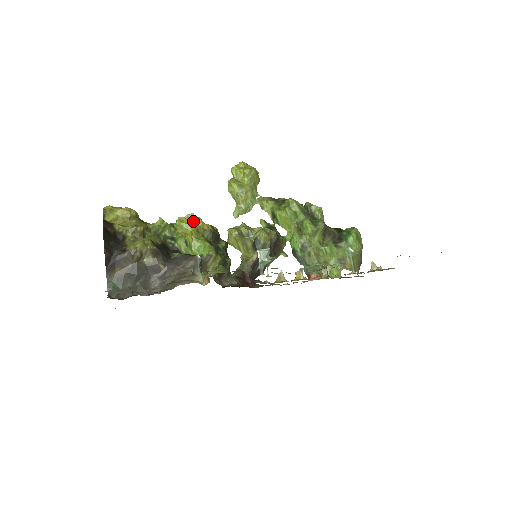
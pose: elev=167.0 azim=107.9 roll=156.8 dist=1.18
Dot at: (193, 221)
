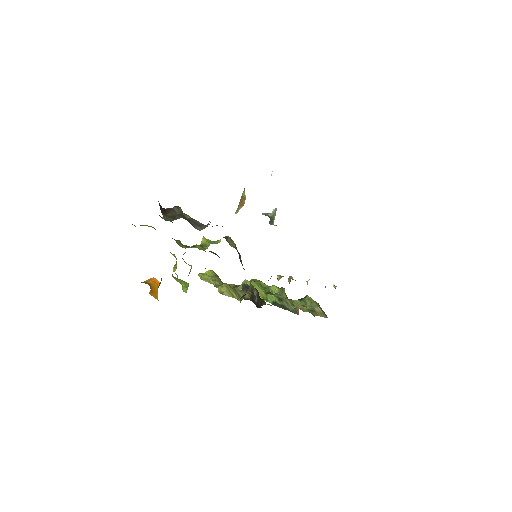
Dot at: occluded
